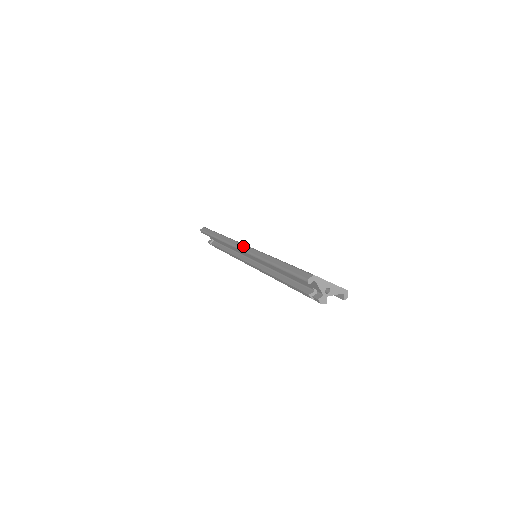
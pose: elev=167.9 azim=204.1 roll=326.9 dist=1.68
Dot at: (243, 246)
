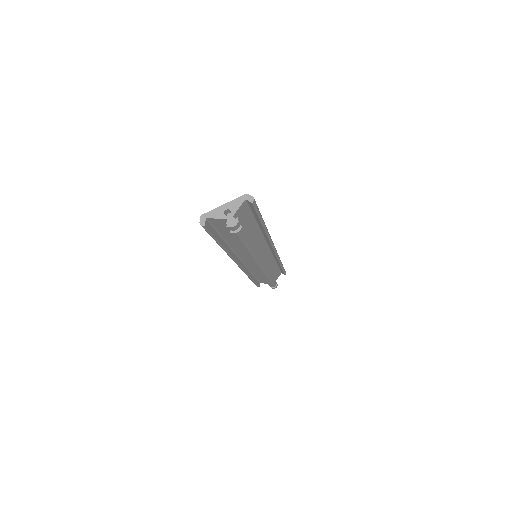
Dot at: occluded
